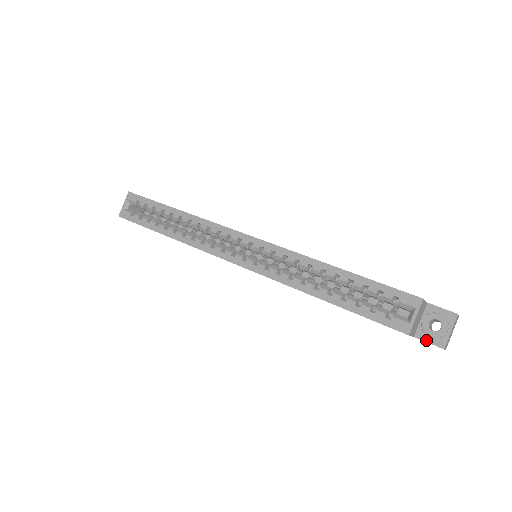
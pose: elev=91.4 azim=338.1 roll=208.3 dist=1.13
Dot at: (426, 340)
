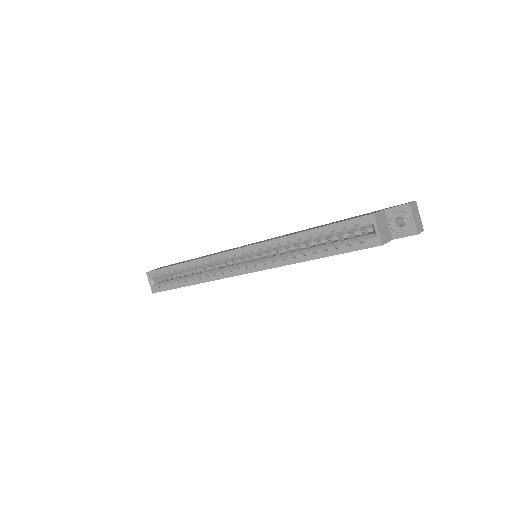
Dot at: (402, 236)
